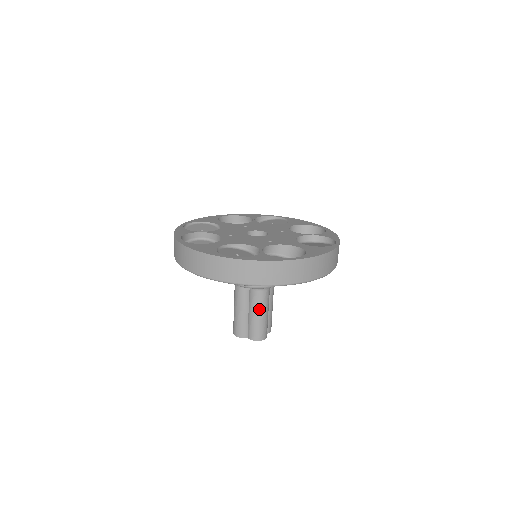
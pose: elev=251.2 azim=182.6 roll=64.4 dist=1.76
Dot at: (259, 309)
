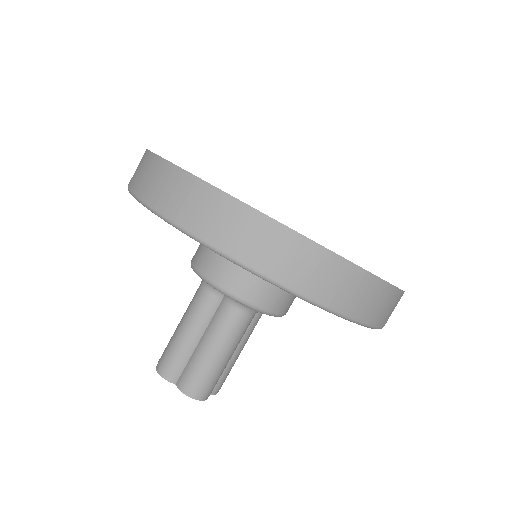
Dot at: (221, 342)
